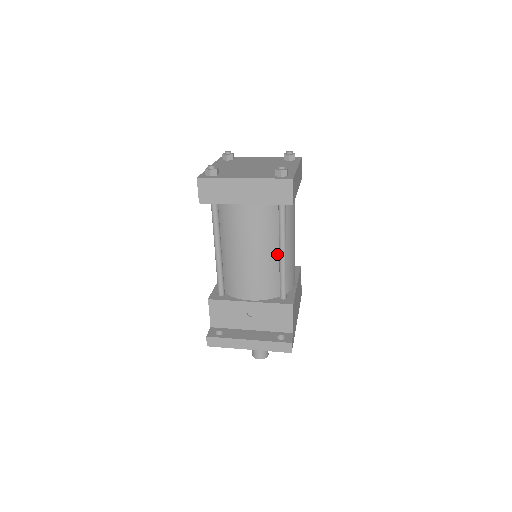
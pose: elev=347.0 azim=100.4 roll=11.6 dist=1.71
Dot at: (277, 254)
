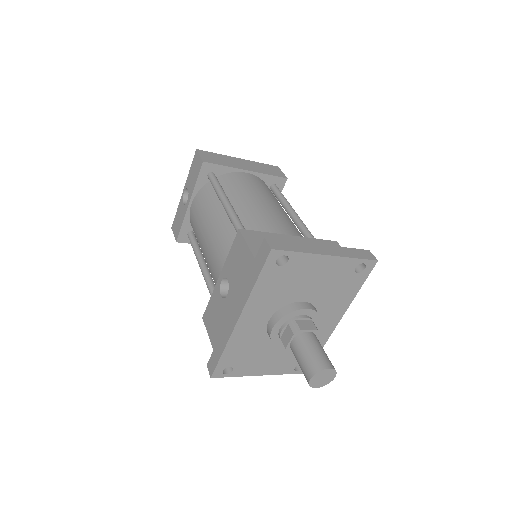
Dot at: occluded
